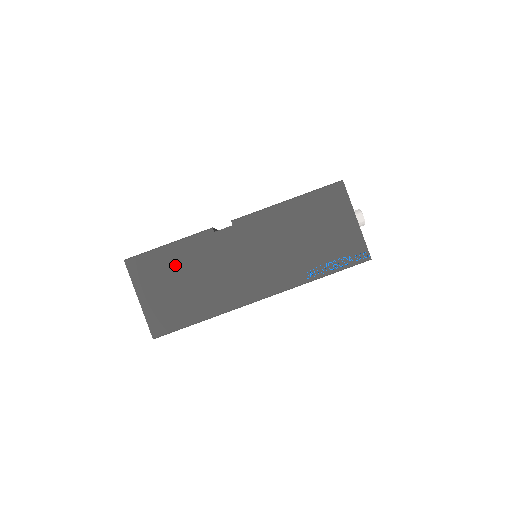
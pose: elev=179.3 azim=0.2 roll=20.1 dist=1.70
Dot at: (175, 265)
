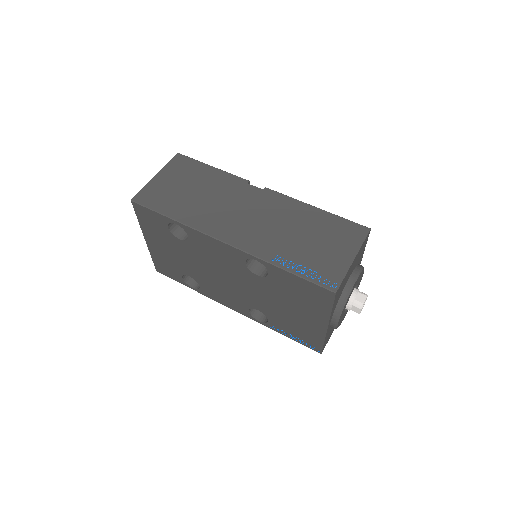
Dot at: (201, 178)
